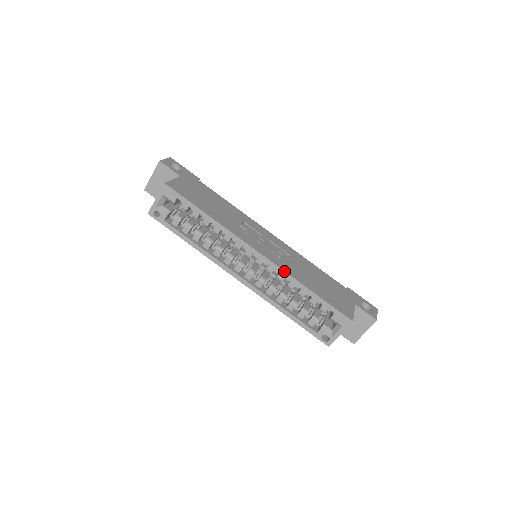
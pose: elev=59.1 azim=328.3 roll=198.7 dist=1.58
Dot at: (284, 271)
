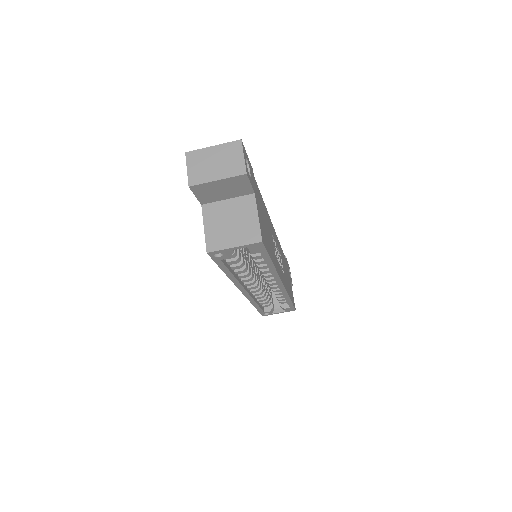
Dot at: (287, 293)
